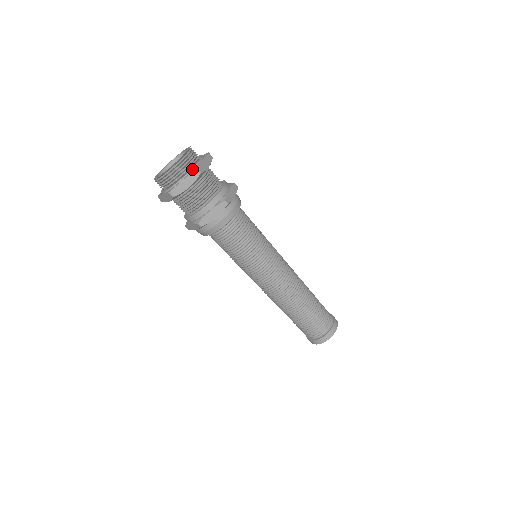
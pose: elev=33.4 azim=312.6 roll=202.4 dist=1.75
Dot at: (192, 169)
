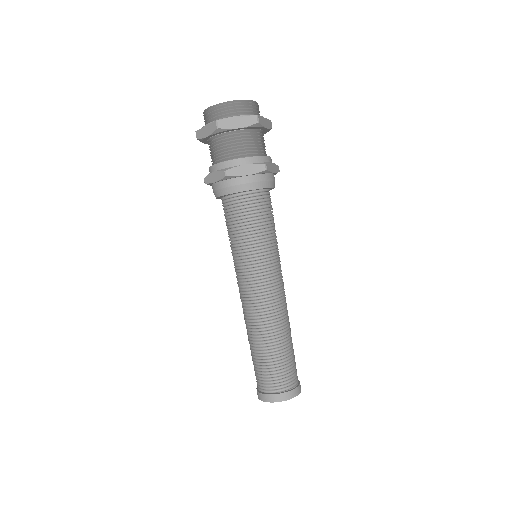
Dot at: (252, 115)
